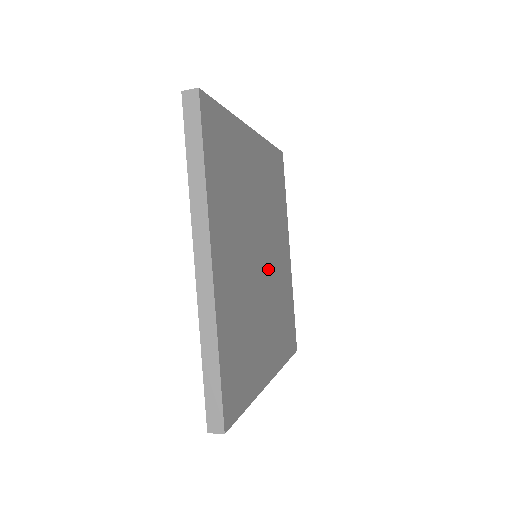
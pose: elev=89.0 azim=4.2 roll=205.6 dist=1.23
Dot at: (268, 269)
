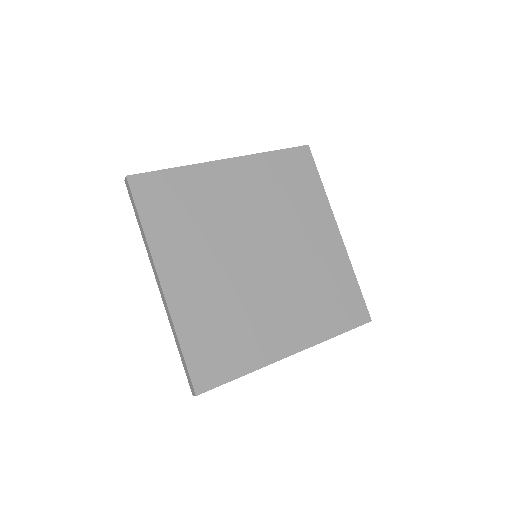
Dot at: (278, 262)
